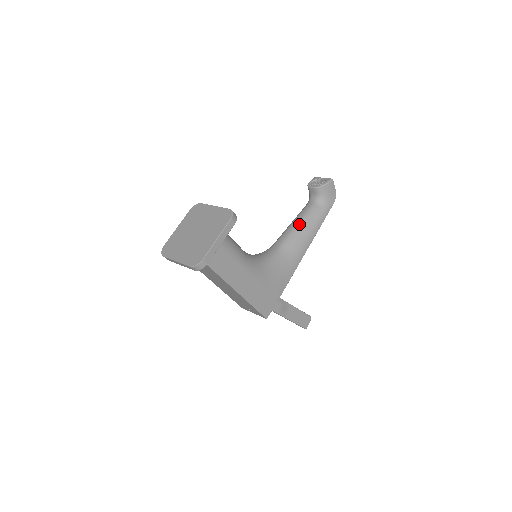
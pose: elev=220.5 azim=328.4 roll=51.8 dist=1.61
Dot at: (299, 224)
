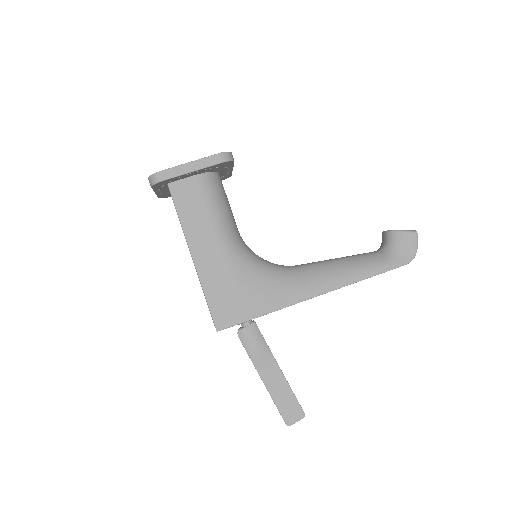
Dot at: (339, 259)
